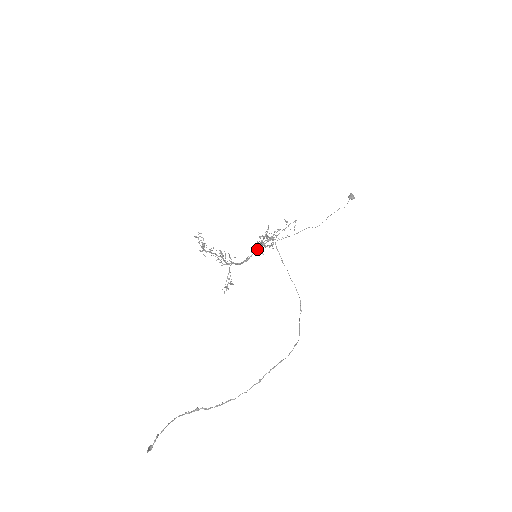
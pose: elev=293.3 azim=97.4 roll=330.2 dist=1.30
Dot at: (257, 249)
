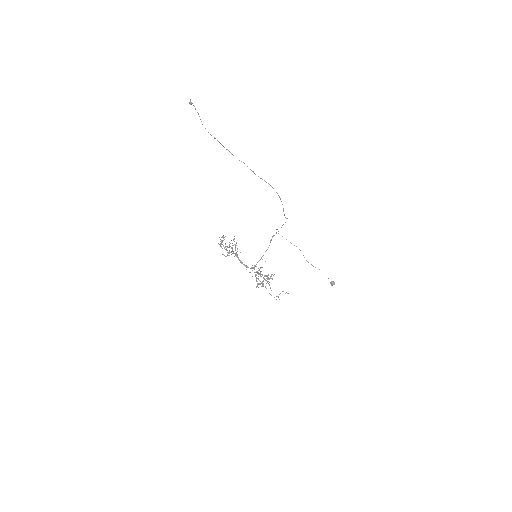
Dot at: occluded
